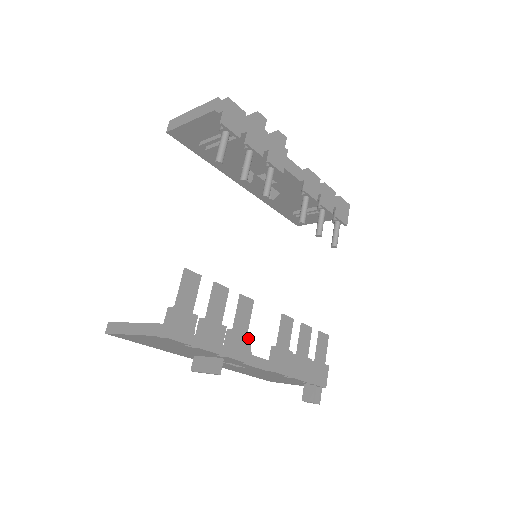
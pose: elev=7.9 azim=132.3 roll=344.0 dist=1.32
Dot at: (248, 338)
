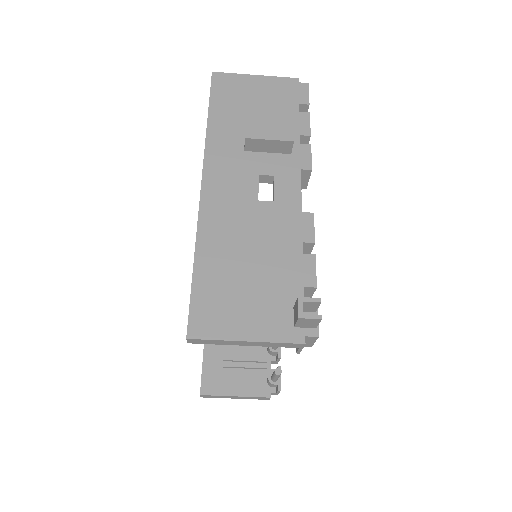
Dot at: occluded
